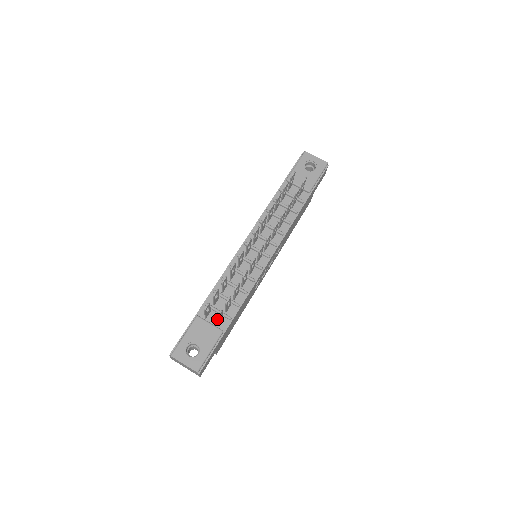
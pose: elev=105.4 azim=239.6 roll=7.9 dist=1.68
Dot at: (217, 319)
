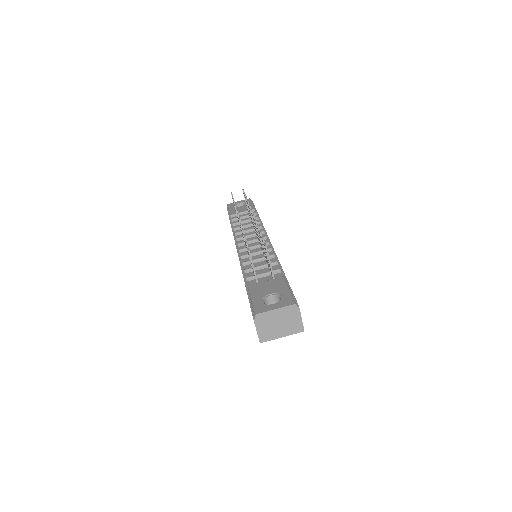
Dot at: (268, 254)
